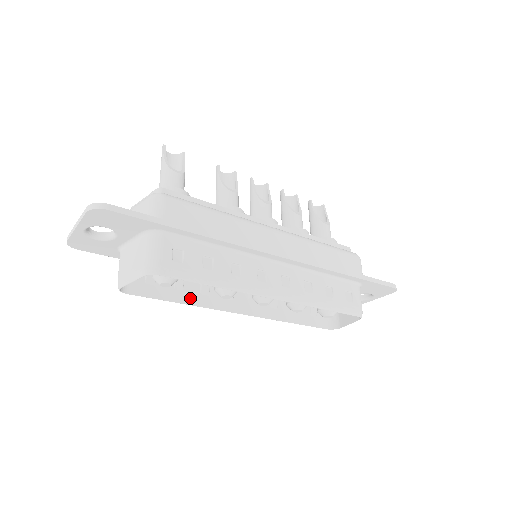
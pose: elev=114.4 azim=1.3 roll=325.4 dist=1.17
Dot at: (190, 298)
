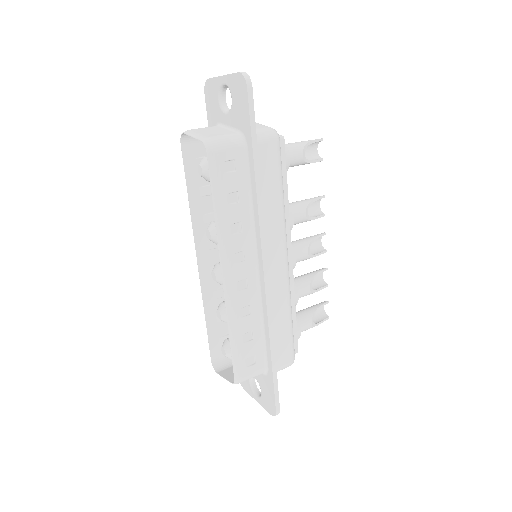
Dot at: (196, 205)
